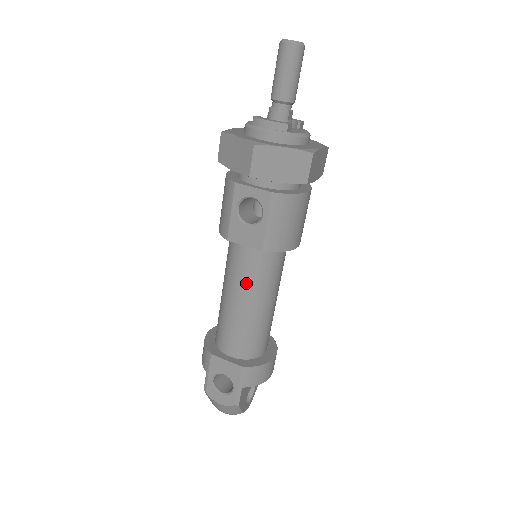
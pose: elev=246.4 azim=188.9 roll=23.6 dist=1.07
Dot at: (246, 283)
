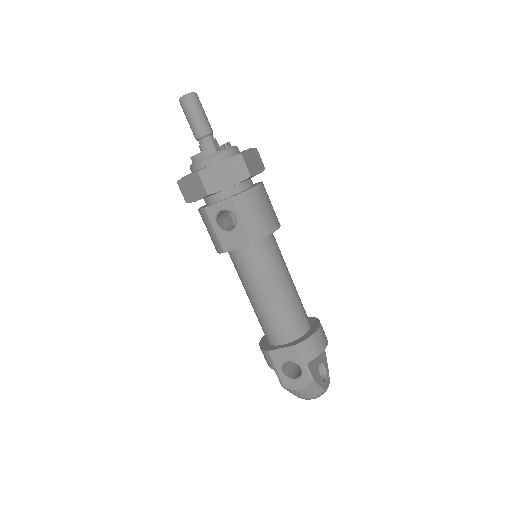
Dot at: (258, 277)
